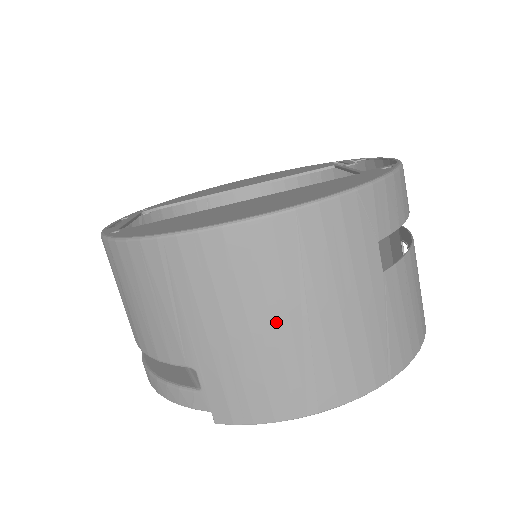
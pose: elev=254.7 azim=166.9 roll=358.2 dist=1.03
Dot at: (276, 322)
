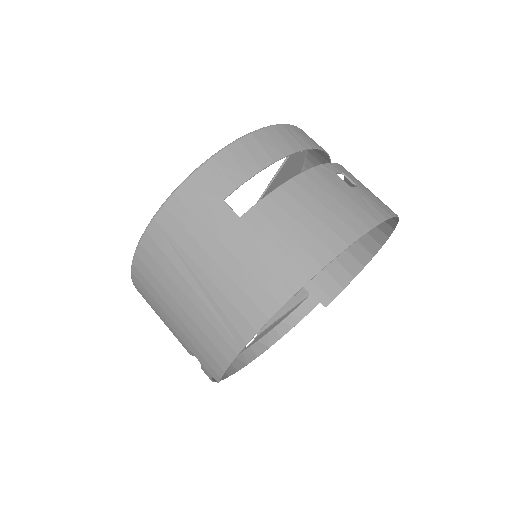
Dot at: (185, 292)
